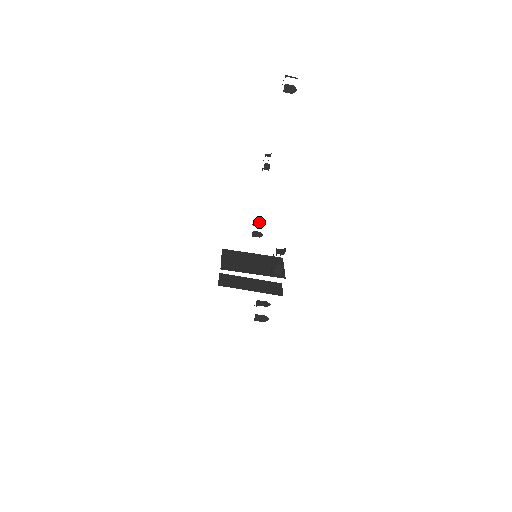
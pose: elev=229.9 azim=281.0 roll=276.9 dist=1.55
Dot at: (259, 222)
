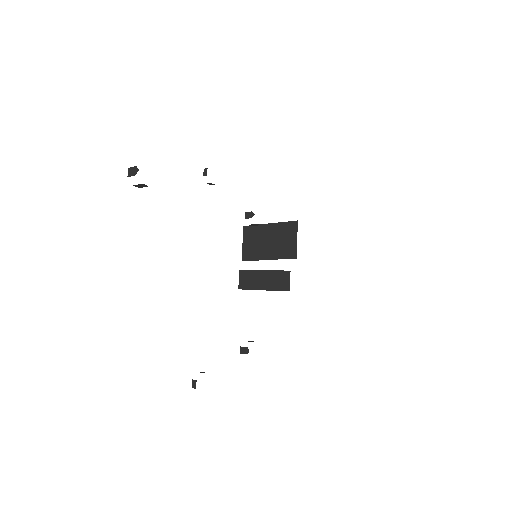
Dot at: (250, 212)
